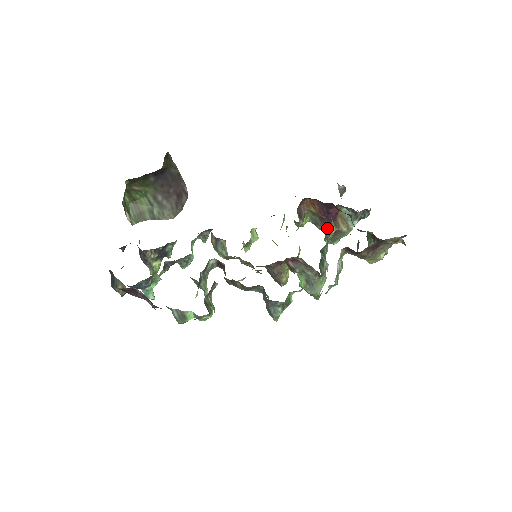
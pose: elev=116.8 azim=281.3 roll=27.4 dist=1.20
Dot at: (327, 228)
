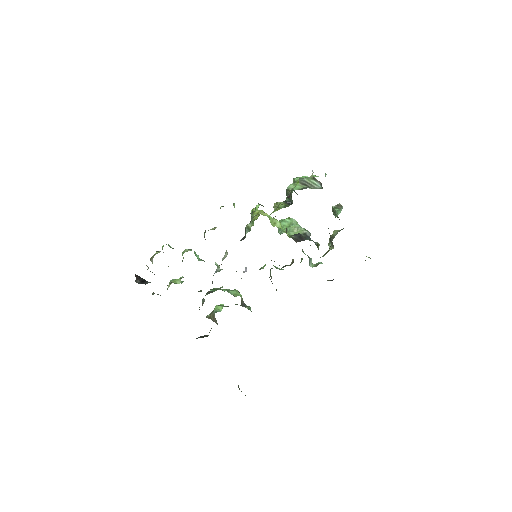
Dot at: occluded
